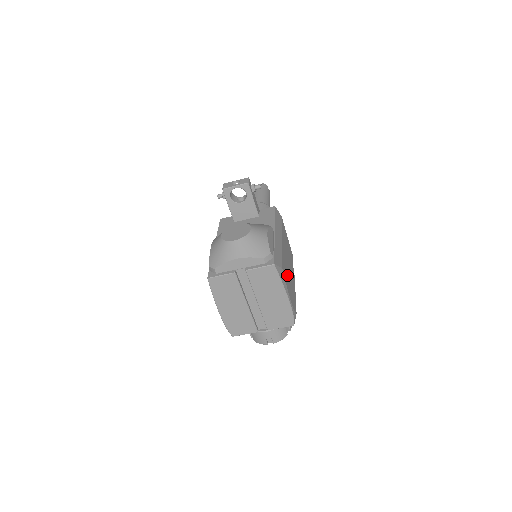
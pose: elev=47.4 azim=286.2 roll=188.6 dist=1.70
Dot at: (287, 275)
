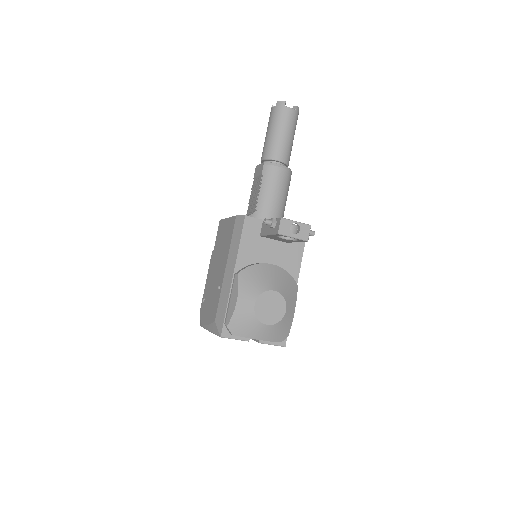
Dot at: occluded
